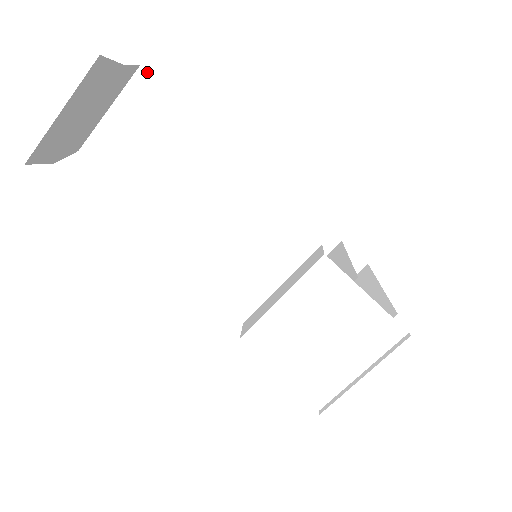
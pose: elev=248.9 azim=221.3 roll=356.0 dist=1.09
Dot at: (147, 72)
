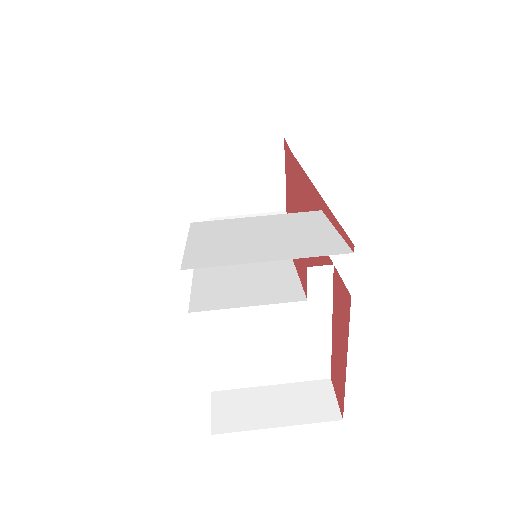
Dot at: occluded
